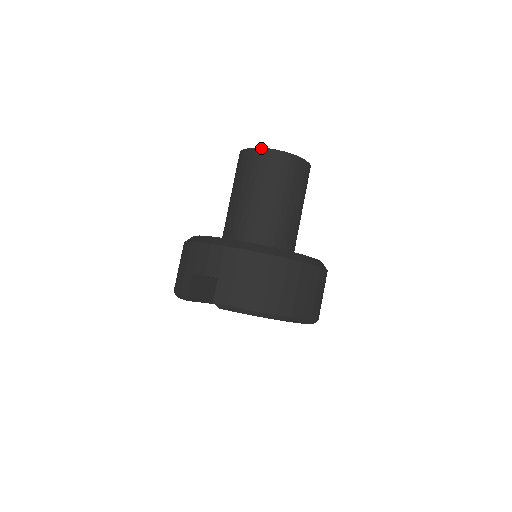
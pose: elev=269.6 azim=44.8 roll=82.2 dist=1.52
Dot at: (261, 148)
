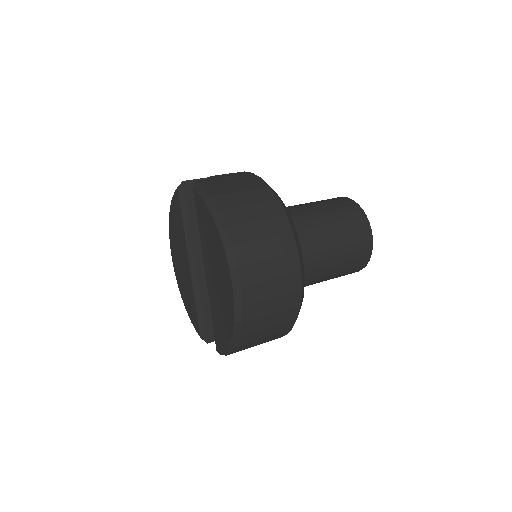
Dot at: occluded
